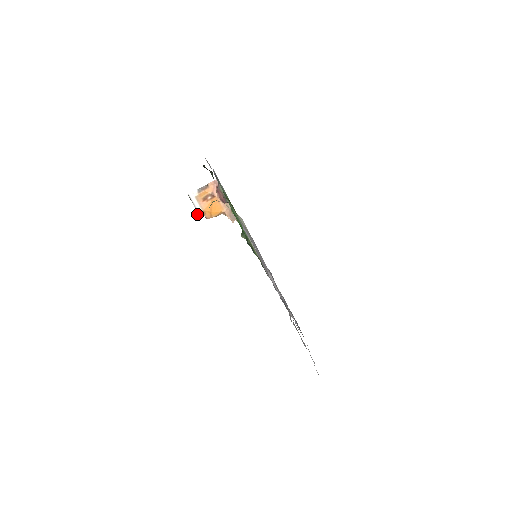
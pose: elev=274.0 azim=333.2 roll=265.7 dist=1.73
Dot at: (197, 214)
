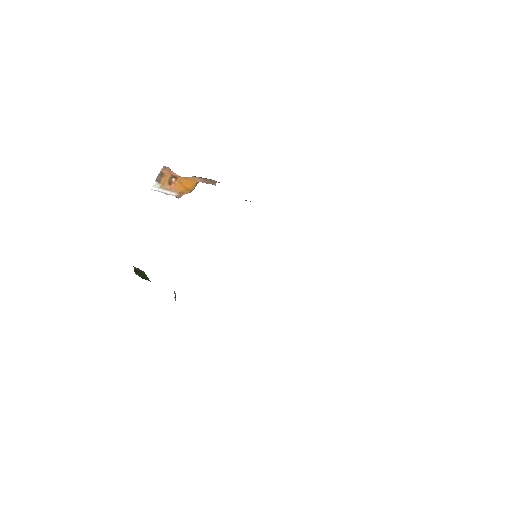
Dot at: (176, 197)
